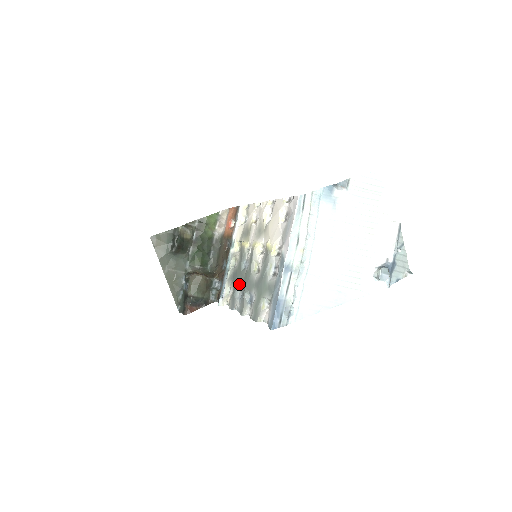
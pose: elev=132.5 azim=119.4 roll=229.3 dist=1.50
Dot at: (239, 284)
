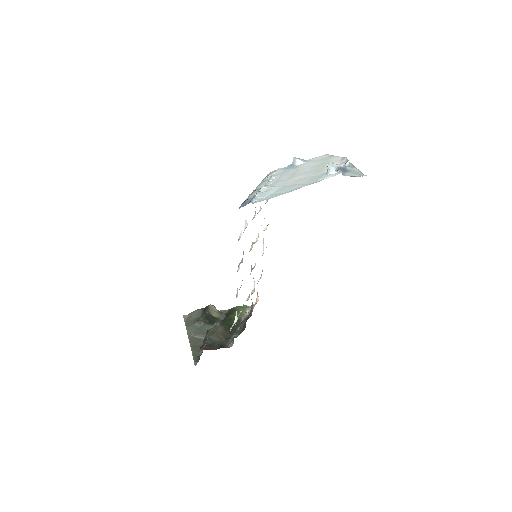
Dot at: occluded
